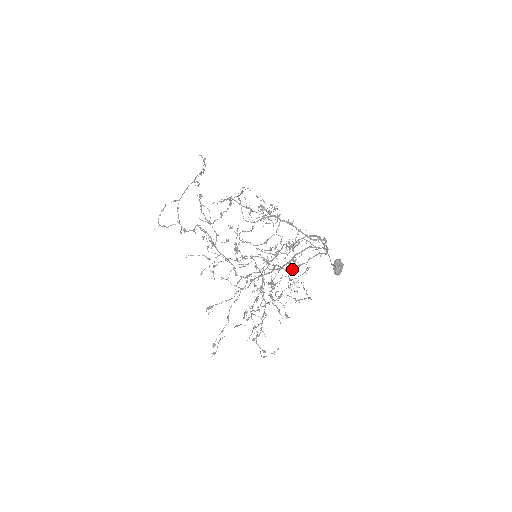
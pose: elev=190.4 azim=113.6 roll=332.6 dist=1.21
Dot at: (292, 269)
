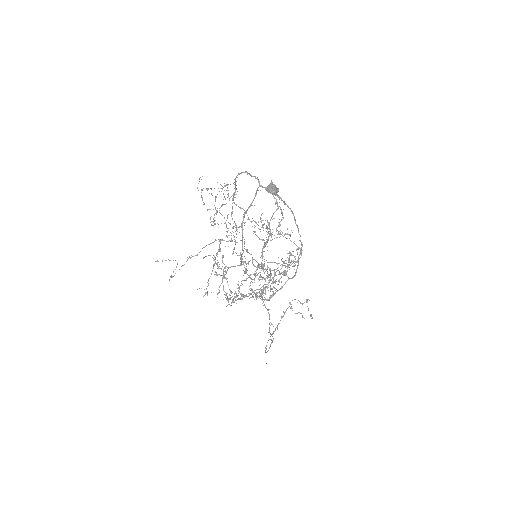
Dot at: (268, 236)
